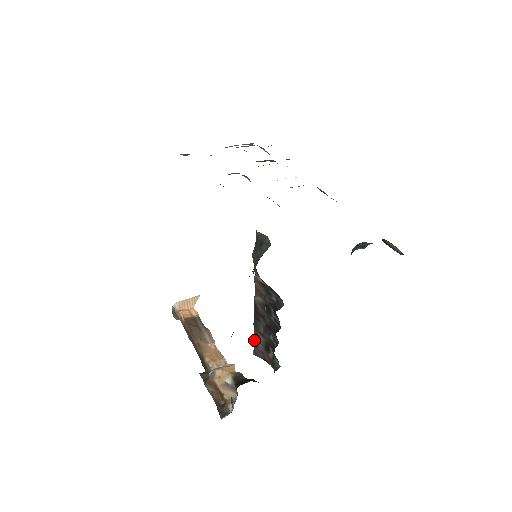
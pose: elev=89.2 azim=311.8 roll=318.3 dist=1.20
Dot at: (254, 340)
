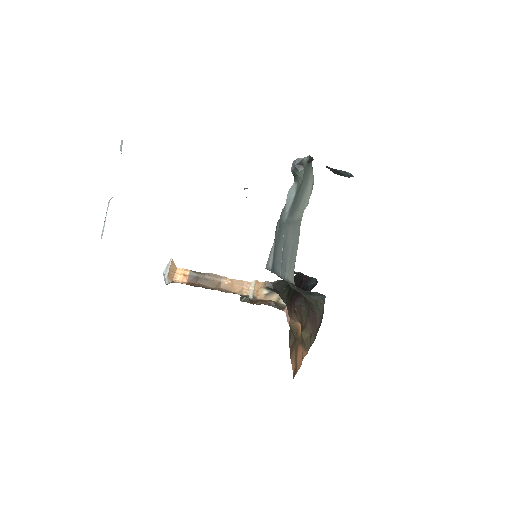
Dot at: occluded
